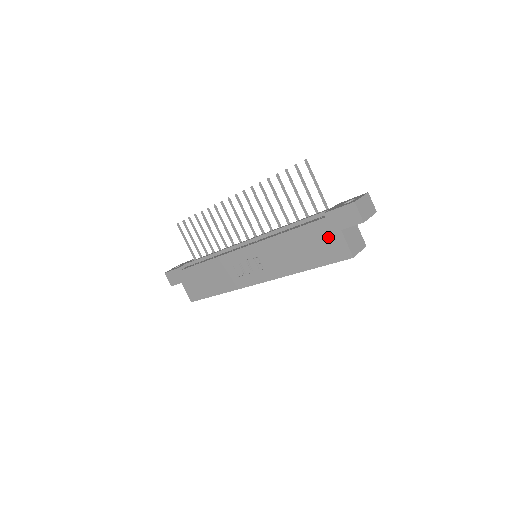
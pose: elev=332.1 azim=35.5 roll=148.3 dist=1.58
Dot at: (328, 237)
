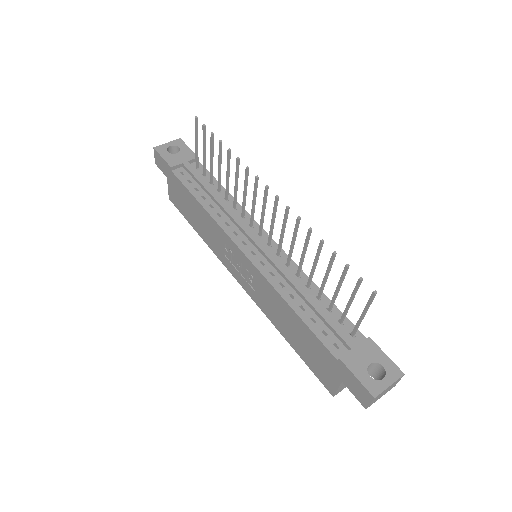
Dot at: (326, 366)
